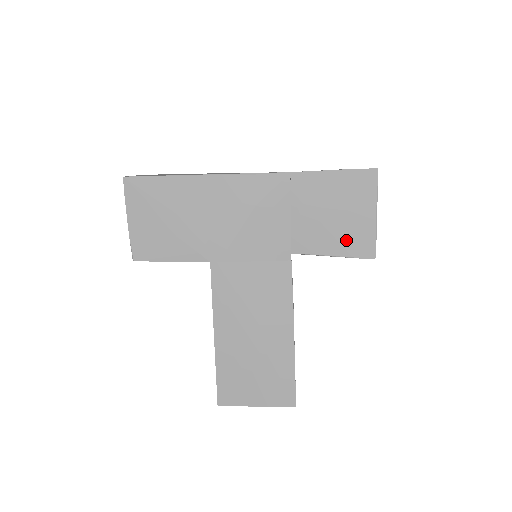
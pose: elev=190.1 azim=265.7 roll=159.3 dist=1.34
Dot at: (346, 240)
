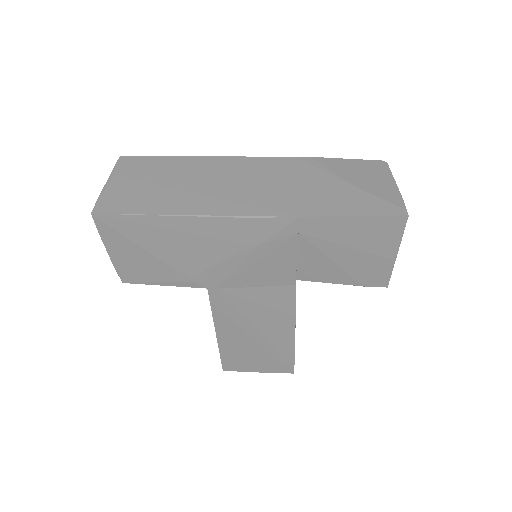
Dot at: (358, 274)
